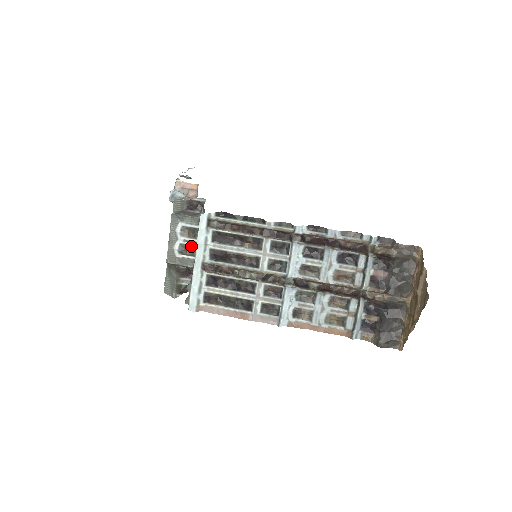
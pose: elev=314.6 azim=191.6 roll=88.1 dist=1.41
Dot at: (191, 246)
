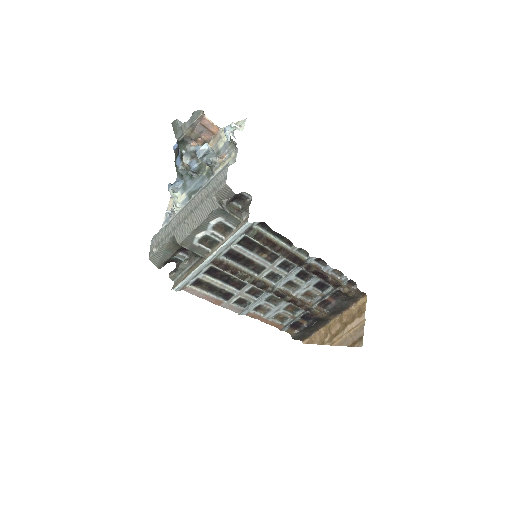
Dot at: (214, 240)
